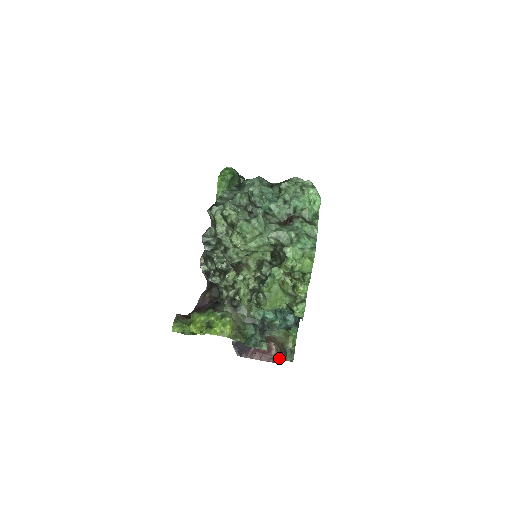
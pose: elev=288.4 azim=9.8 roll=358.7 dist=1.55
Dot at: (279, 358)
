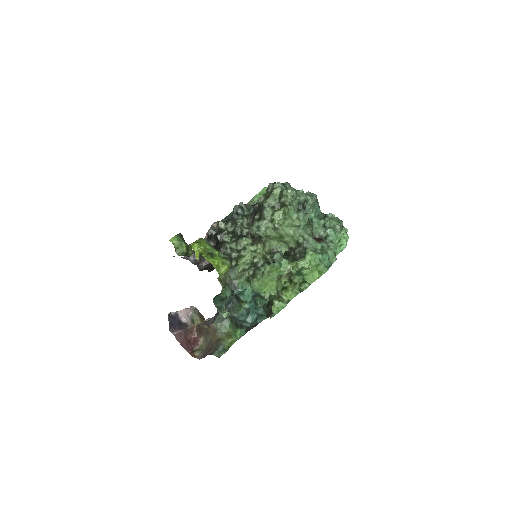
Dot at: (200, 354)
